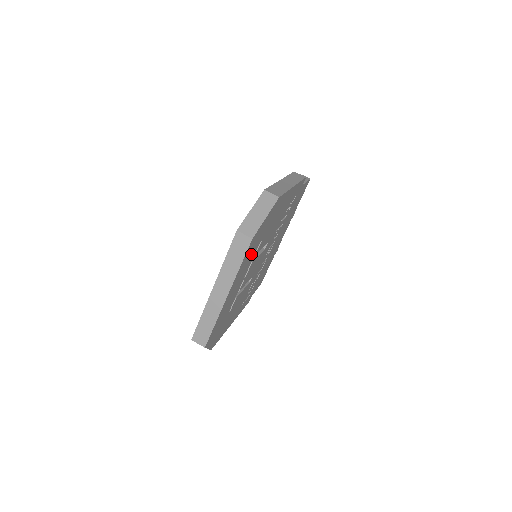
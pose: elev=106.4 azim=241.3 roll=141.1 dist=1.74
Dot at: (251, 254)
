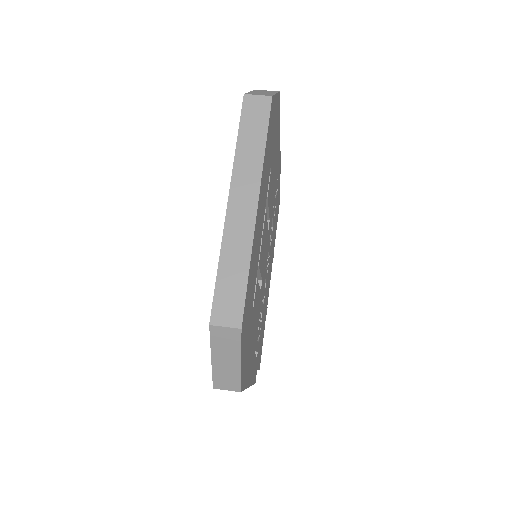
Dot at: (267, 165)
